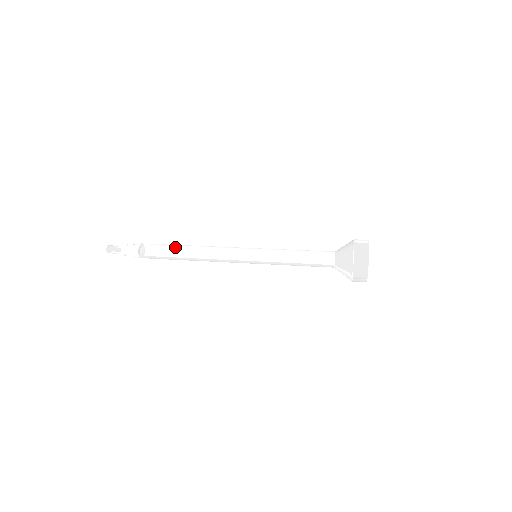
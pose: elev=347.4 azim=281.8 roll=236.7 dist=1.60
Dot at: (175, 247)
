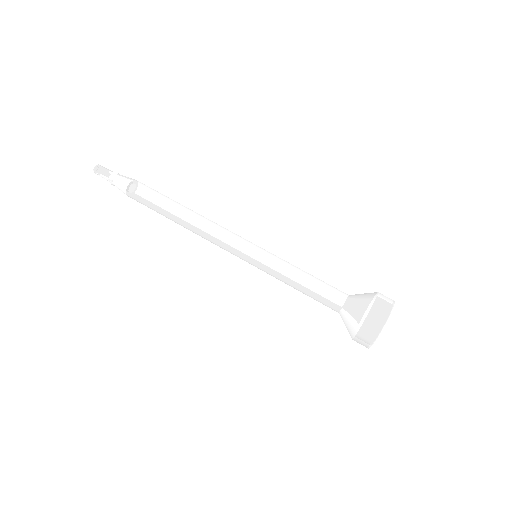
Dot at: (168, 204)
